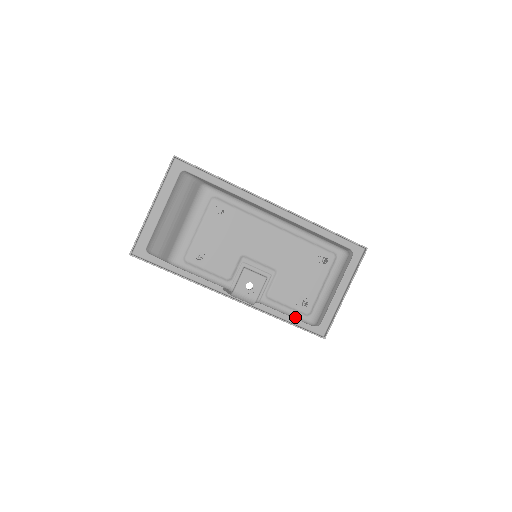
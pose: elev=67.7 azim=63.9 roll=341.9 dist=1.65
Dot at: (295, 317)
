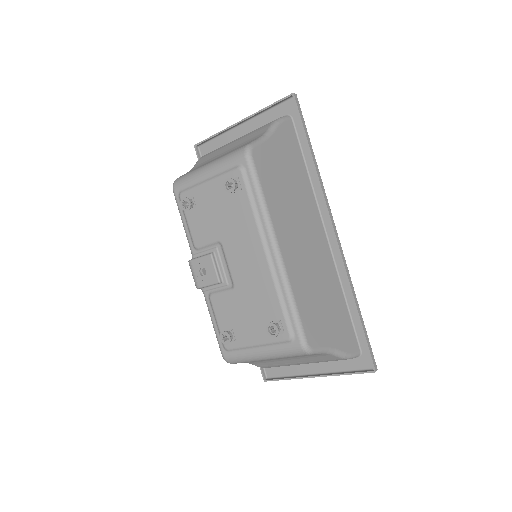
Dot at: (217, 337)
